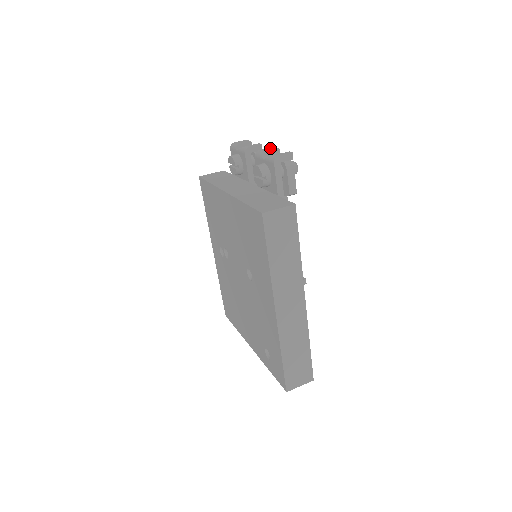
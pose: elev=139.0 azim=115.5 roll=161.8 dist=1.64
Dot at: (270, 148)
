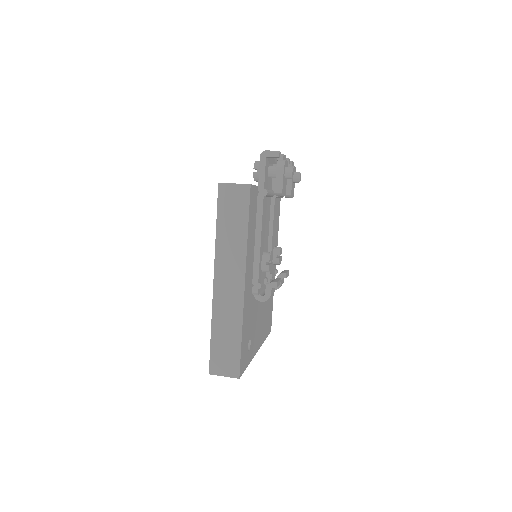
Dot at: occluded
